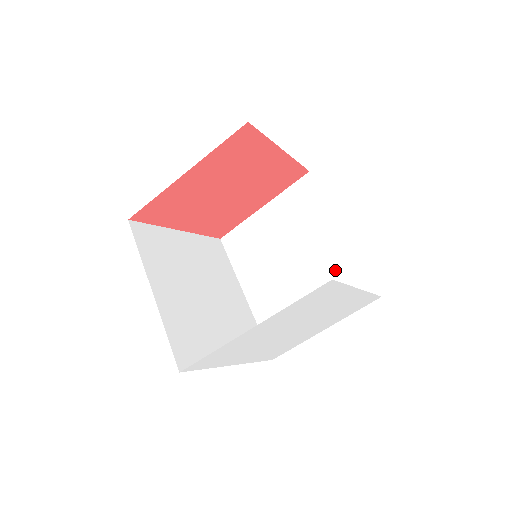
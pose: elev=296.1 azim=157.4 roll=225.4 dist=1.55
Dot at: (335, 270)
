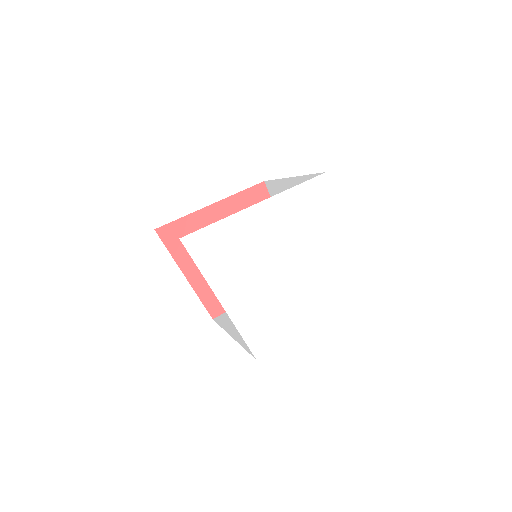
Dot at: occluded
